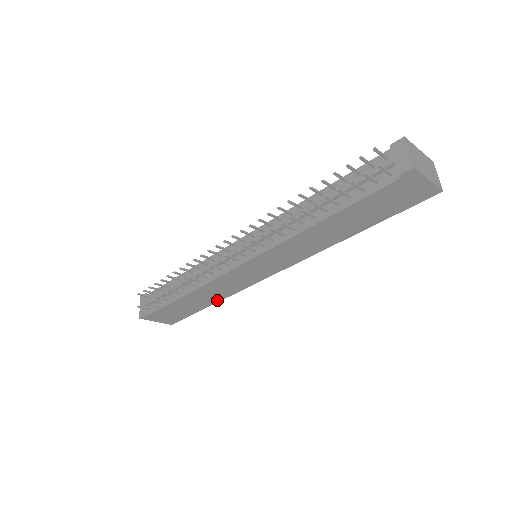
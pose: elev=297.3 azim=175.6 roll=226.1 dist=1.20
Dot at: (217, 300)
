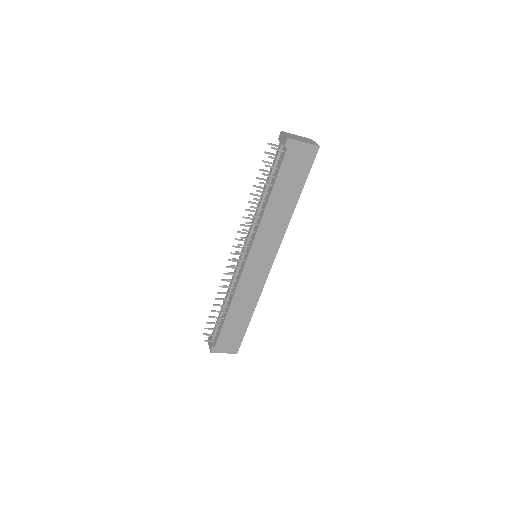
Dot at: (253, 308)
